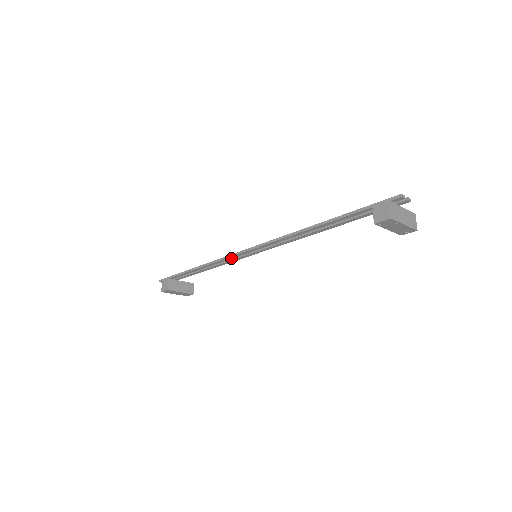
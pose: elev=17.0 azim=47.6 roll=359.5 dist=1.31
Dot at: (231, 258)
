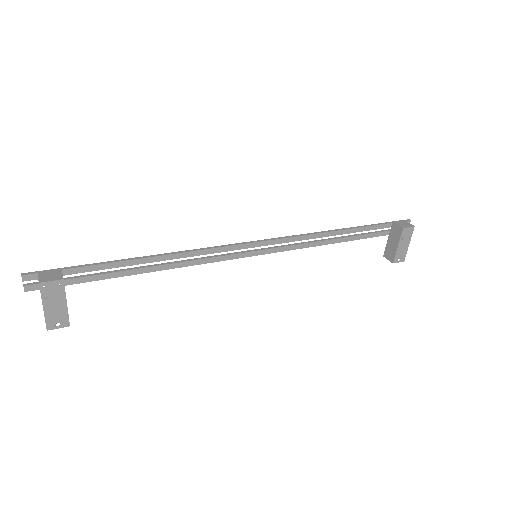
Dot at: (220, 251)
